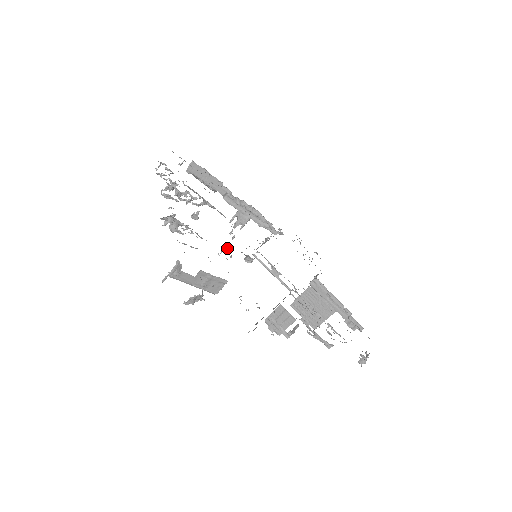
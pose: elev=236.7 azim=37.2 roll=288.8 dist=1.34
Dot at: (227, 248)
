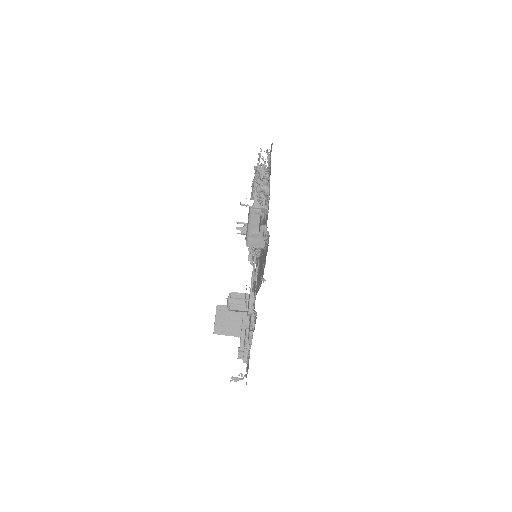
Dot at: occluded
